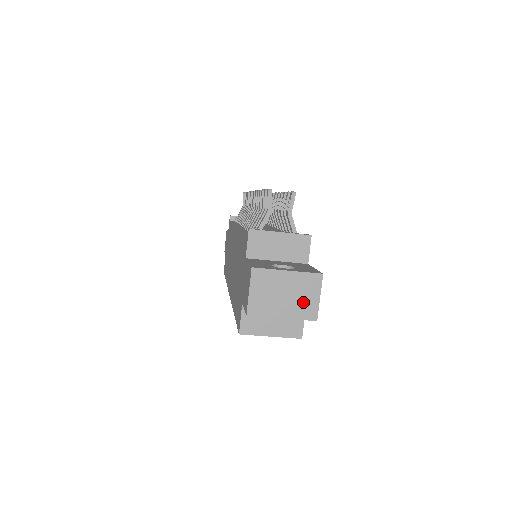
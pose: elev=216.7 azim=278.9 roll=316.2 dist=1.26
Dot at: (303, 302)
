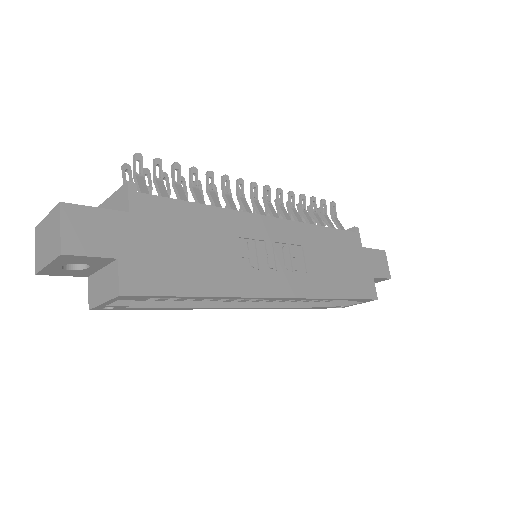
Dot at: (54, 240)
